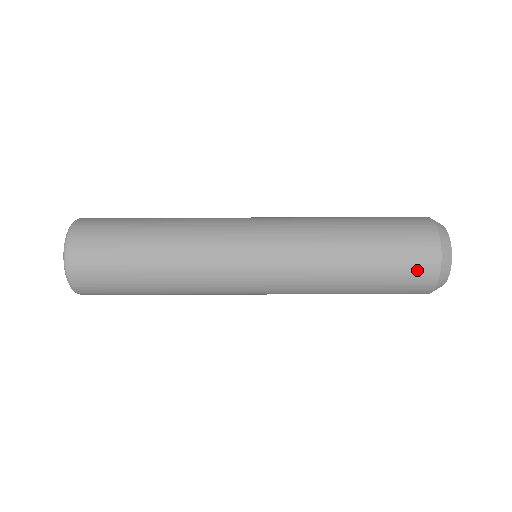
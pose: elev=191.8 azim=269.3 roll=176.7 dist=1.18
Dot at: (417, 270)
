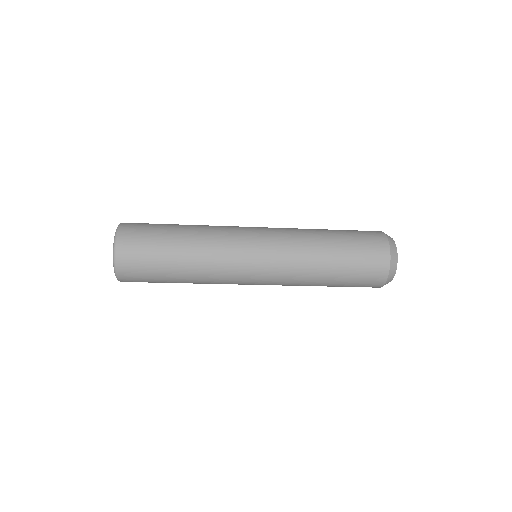
Dot at: (373, 272)
